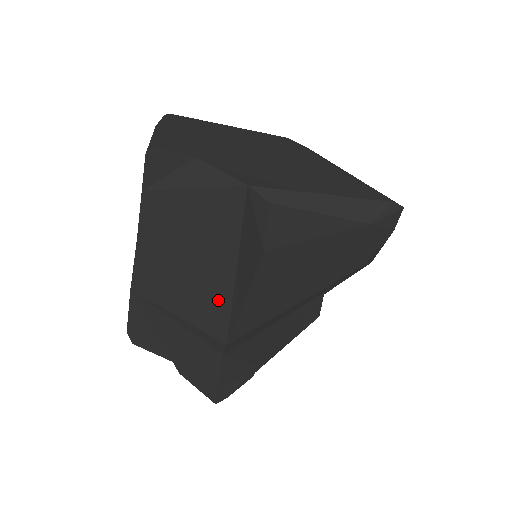
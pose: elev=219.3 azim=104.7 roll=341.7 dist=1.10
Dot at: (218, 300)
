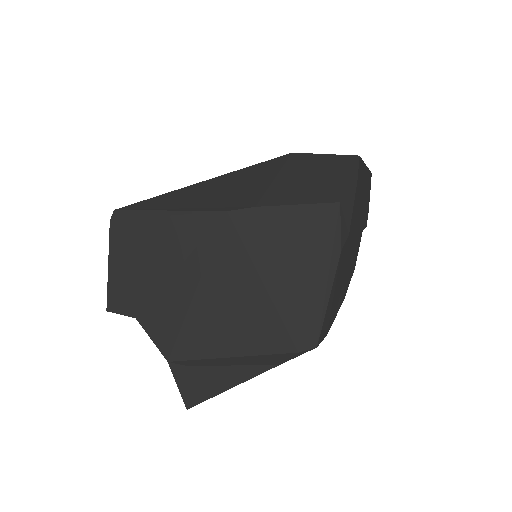
Dot at: occluded
